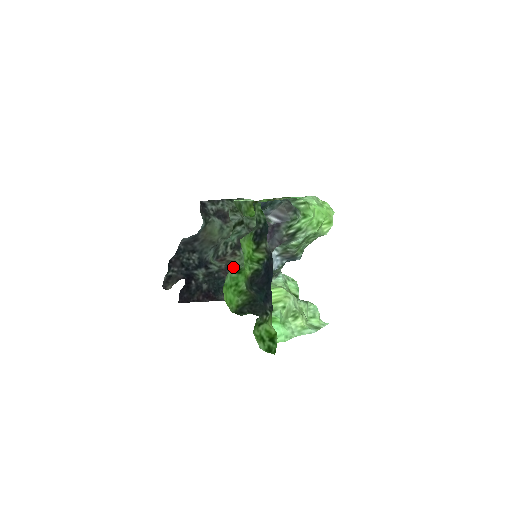
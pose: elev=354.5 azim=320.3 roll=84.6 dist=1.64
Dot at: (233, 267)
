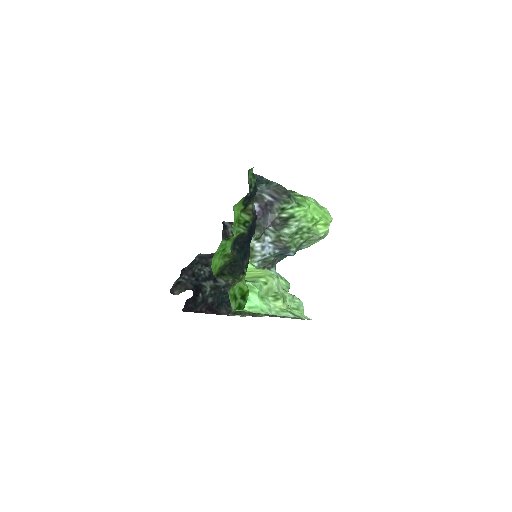
Dot at: occluded
